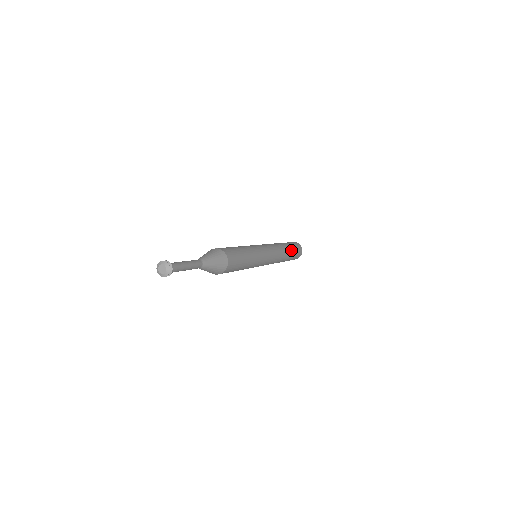
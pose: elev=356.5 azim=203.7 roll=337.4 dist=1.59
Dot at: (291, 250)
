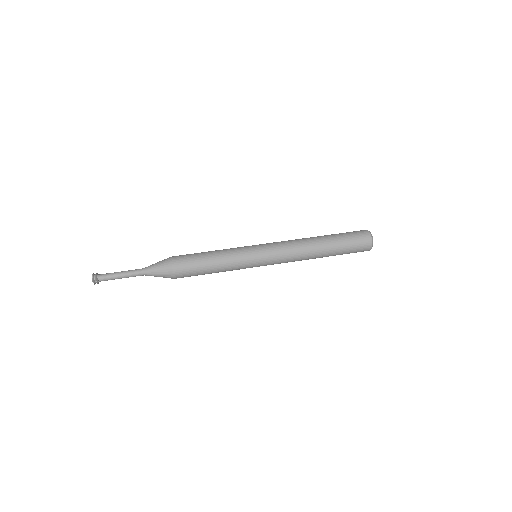
Dot at: (333, 244)
